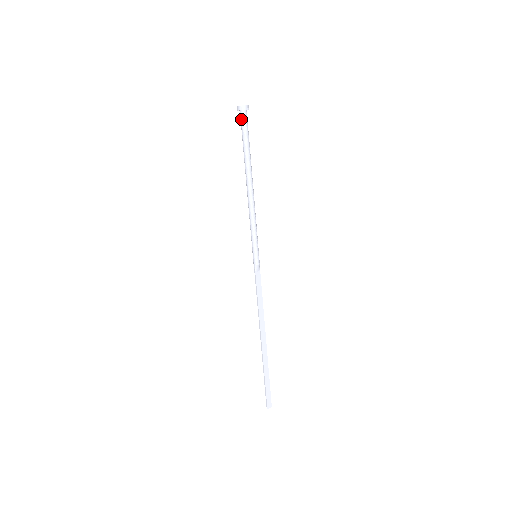
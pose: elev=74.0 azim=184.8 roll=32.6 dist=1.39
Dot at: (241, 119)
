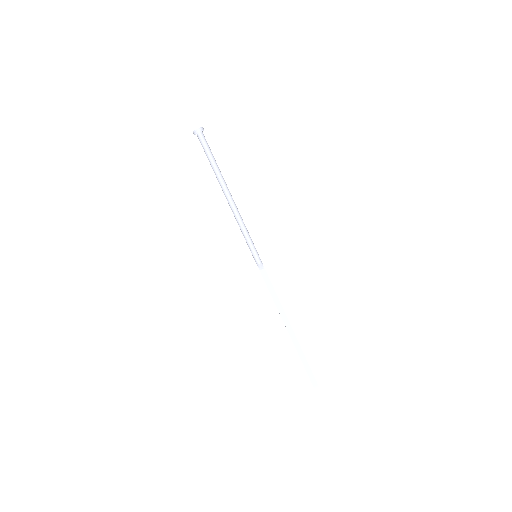
Dot at: (200, 141)
